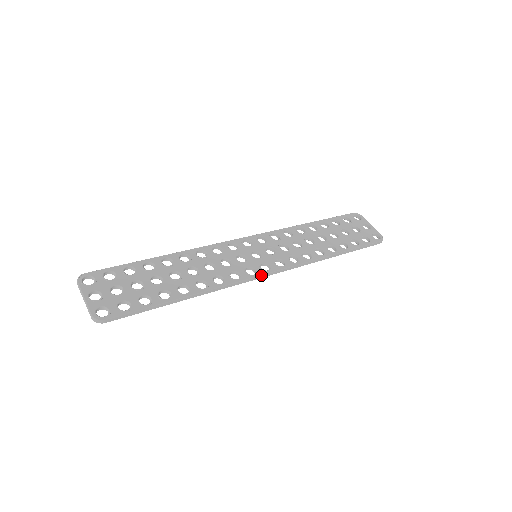
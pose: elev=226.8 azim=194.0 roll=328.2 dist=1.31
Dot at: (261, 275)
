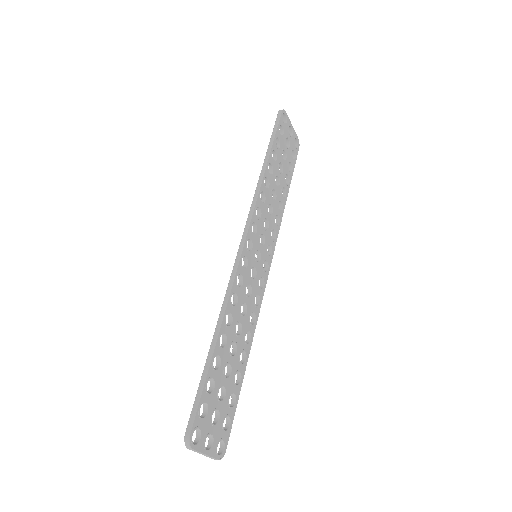
Dot at: occluded
